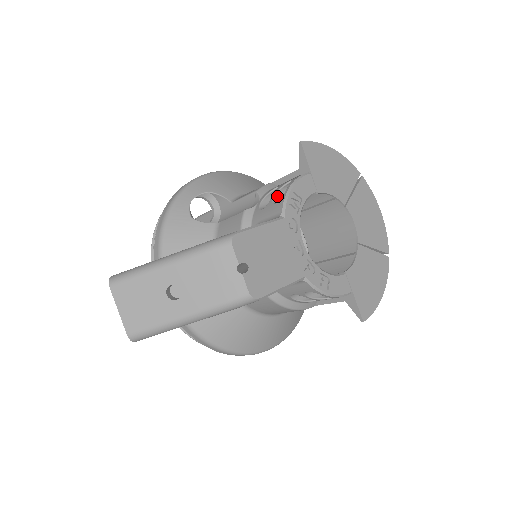
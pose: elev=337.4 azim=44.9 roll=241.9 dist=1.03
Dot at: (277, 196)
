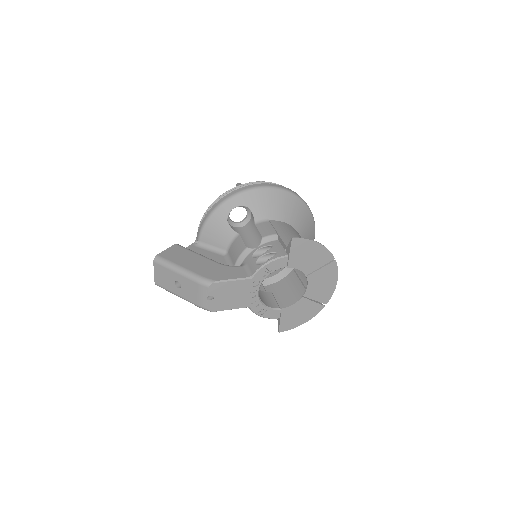
Dot at: (263, 257)
